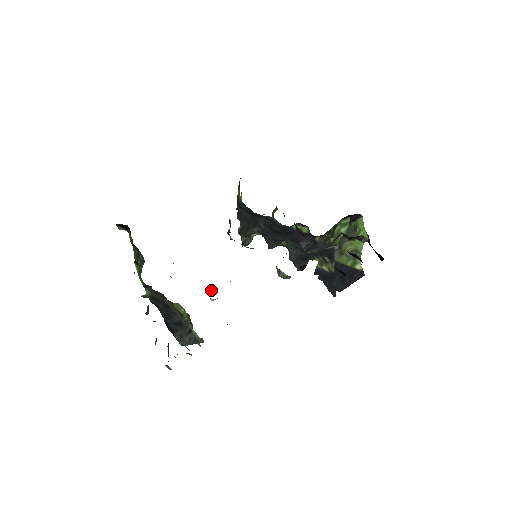
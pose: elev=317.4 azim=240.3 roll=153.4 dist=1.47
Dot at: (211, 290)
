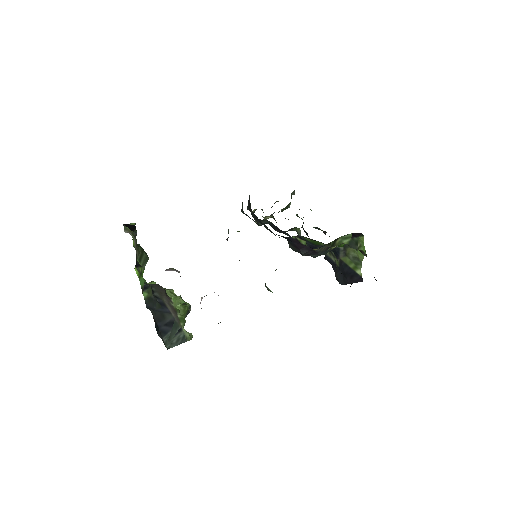
Dot at: (201, 299)
